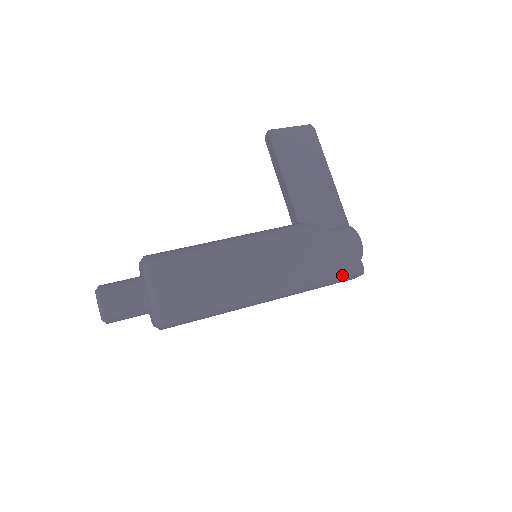
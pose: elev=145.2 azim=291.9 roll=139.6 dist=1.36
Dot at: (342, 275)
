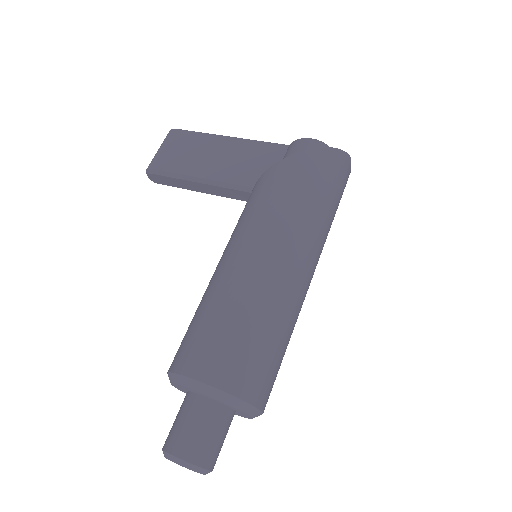
Dot at: (336, 177)
